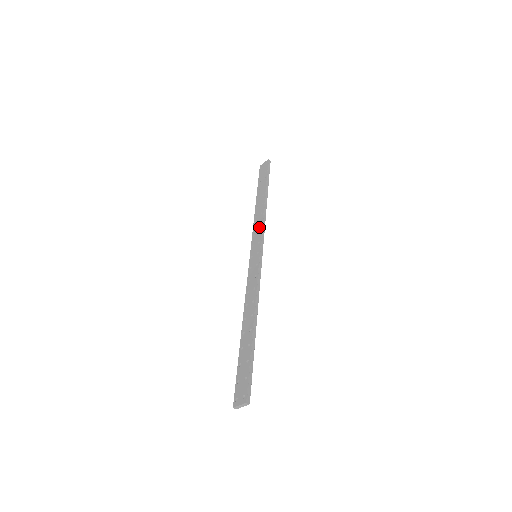
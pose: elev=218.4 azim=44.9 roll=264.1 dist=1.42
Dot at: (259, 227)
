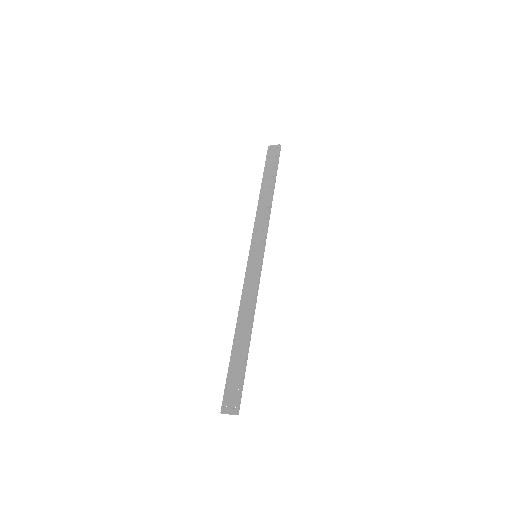
Dot at: (263, 224)
